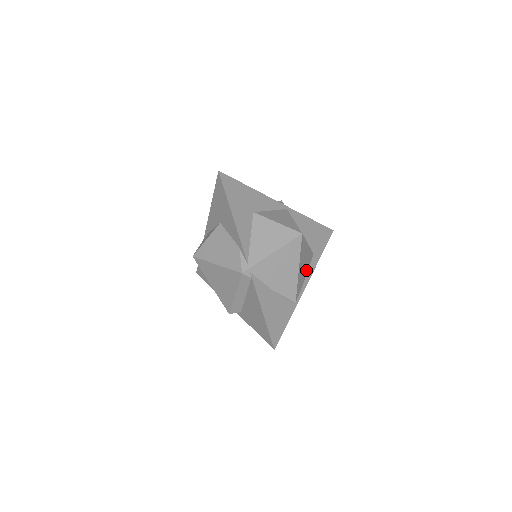
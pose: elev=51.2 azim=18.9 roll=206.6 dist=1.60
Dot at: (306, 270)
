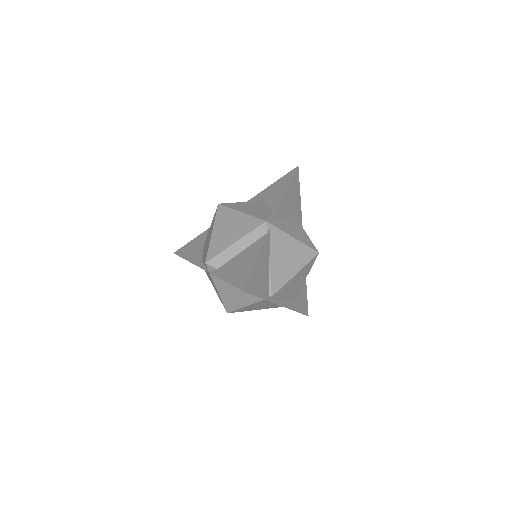
Dot at: (288, 296)
